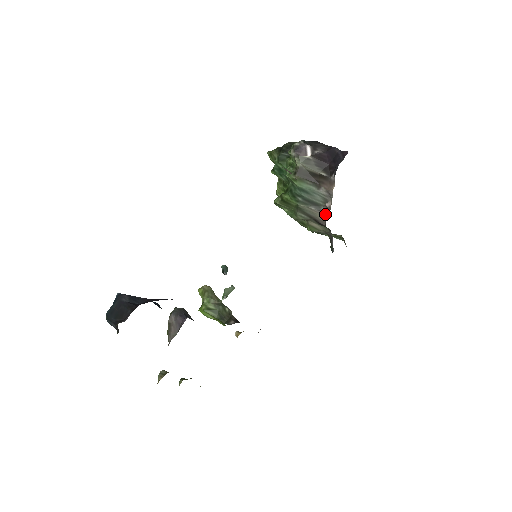
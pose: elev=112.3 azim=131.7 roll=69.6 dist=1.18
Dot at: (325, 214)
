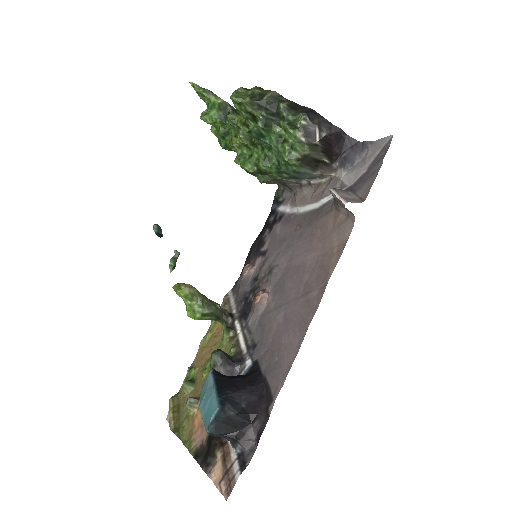
Dot at: (302, 185)
